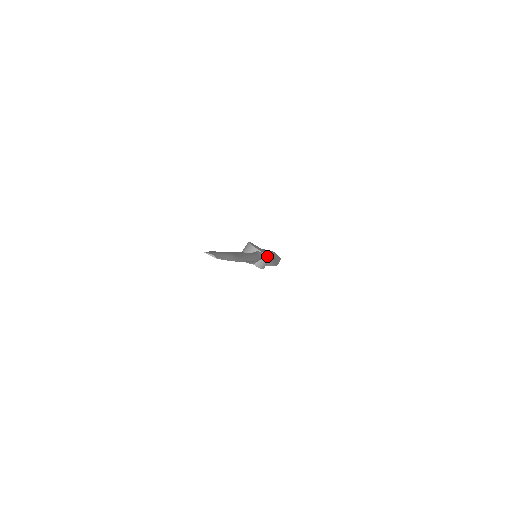
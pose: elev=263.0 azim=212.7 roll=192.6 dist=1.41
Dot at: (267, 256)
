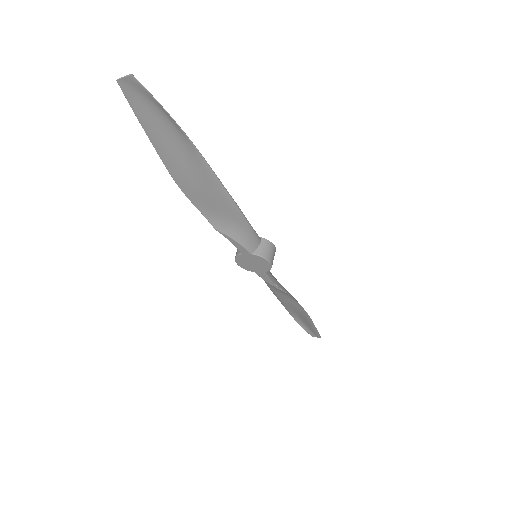
Dot at: (267, 241)
